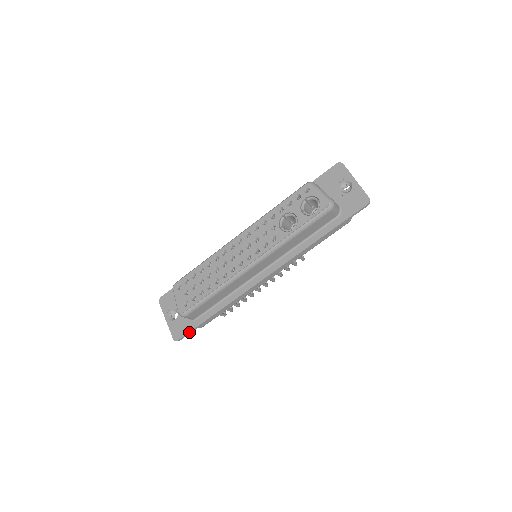
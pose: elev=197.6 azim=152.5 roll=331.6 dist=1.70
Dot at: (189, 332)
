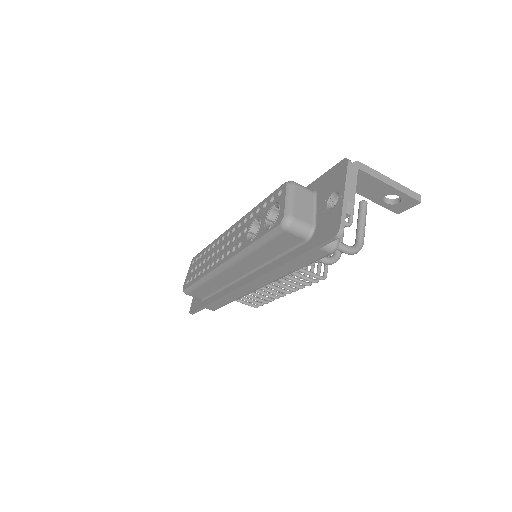
Dot at: (196, 310)
